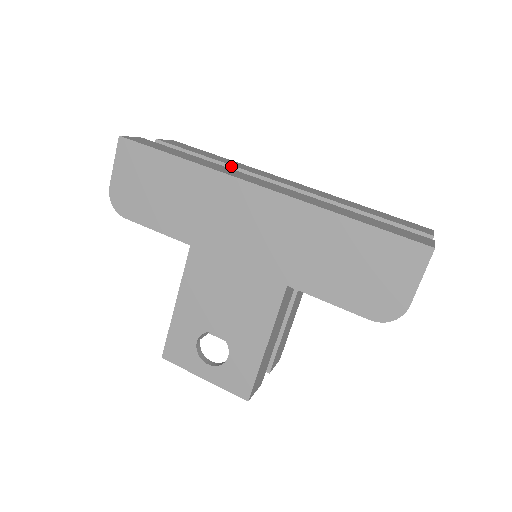
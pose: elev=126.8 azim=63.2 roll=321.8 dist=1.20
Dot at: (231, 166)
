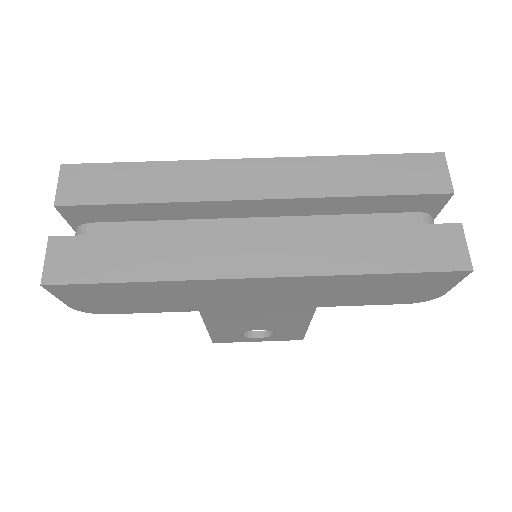
Dot at: (179, 203)
